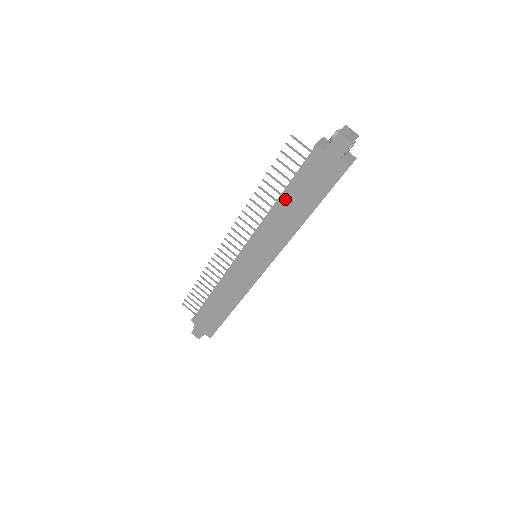
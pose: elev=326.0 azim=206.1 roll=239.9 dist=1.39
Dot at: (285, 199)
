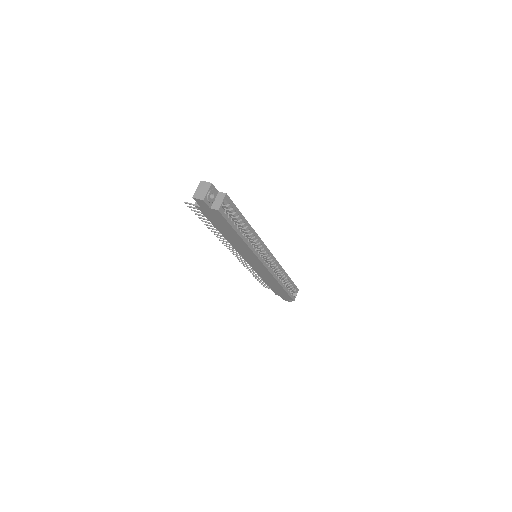
Dot at: (221, 232)
